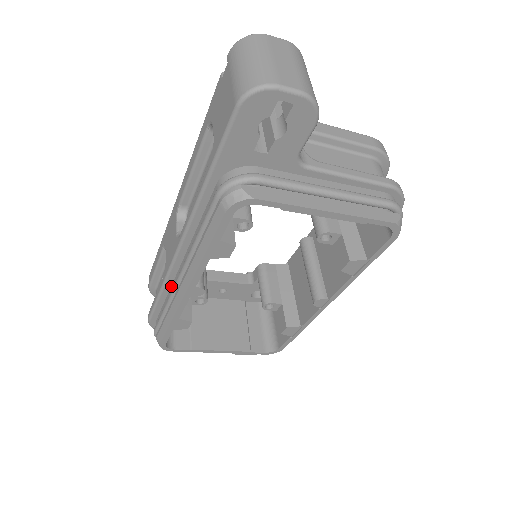
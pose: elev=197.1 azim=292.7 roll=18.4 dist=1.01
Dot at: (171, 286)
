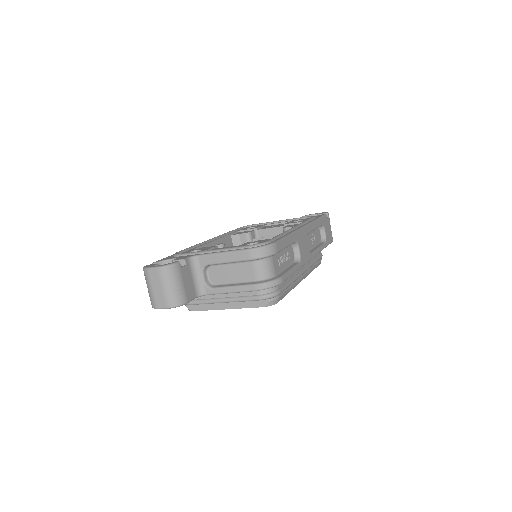
Dot at: occluded
